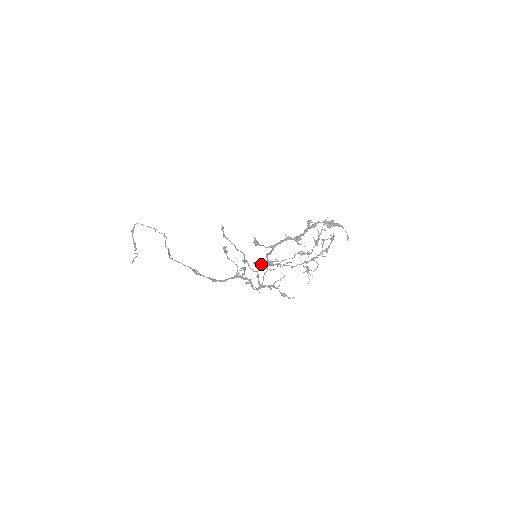
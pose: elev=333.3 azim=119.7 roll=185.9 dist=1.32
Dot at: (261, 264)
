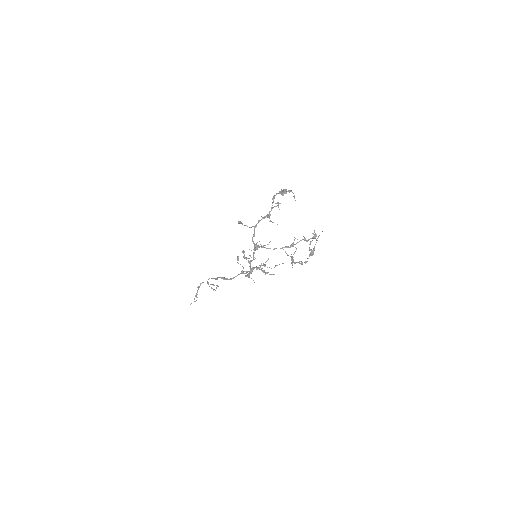
Dot at: (253, 253)
